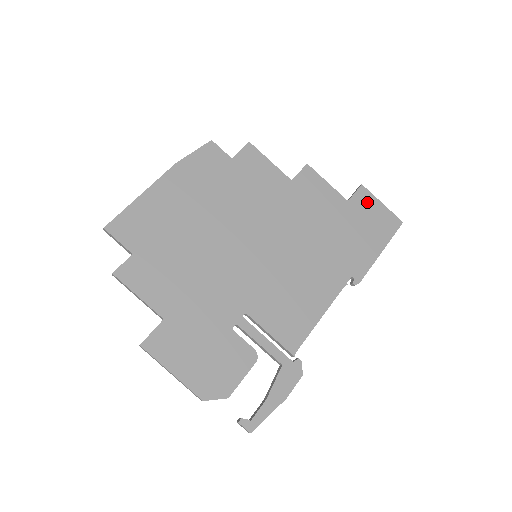
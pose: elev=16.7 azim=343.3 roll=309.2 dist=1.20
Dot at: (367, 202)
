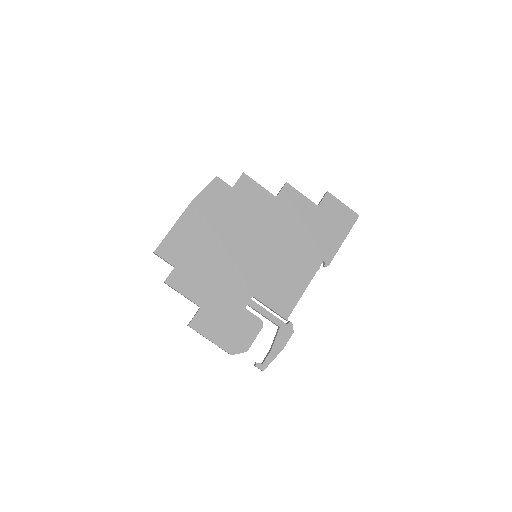
Dot at: (332, 204)
